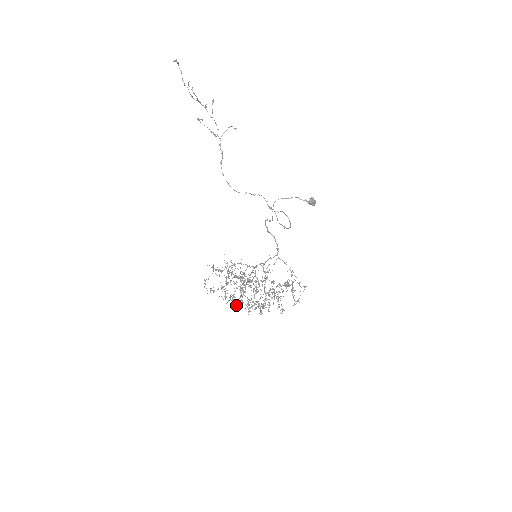
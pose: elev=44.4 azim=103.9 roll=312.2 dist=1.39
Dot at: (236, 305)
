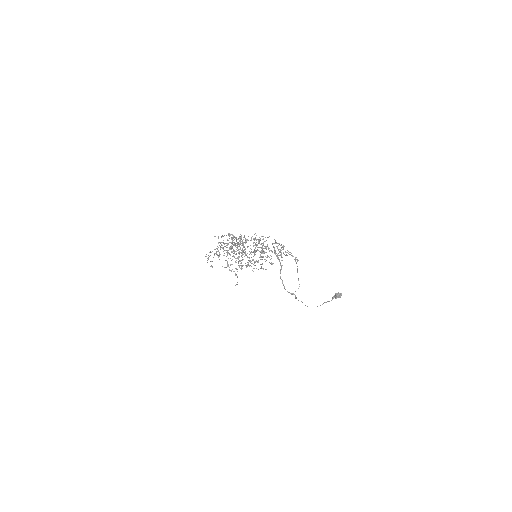
Dot at: occluded
